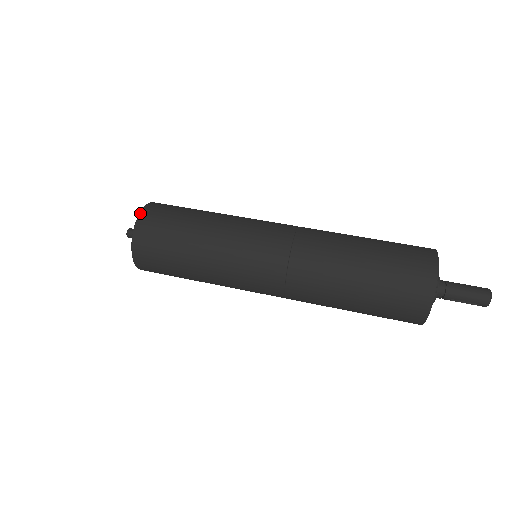
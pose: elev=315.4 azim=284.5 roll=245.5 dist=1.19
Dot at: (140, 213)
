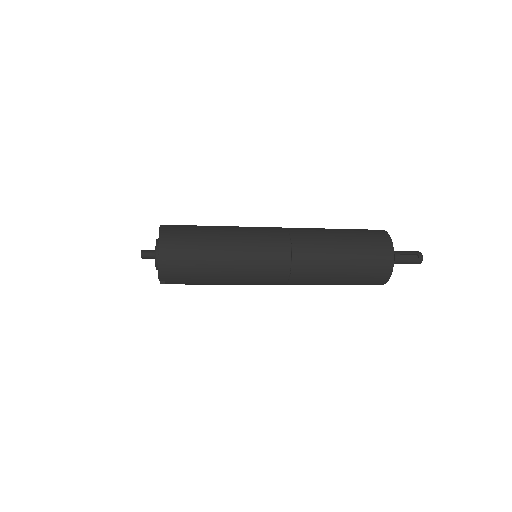
Dot at: occluded
